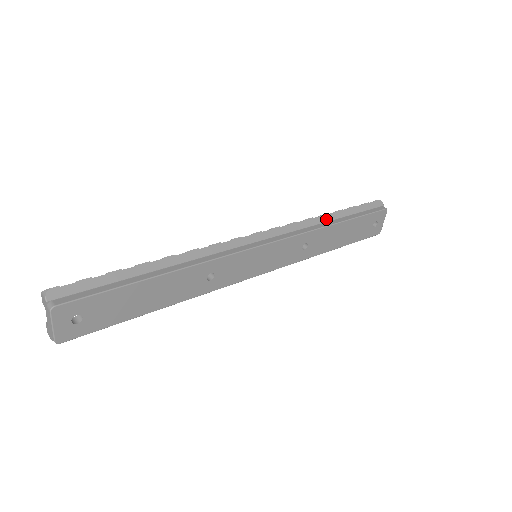
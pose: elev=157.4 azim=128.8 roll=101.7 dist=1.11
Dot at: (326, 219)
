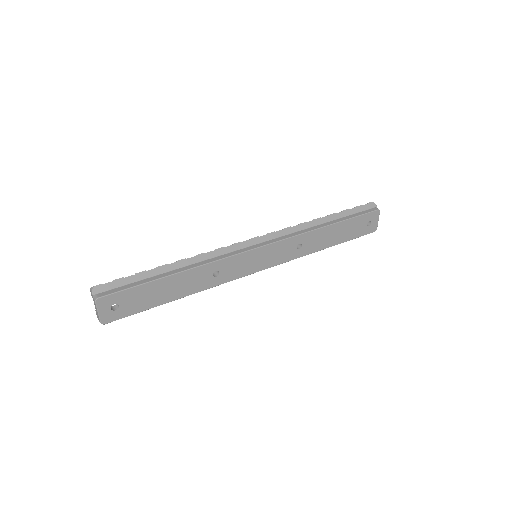
Dot at: (318, 222)
